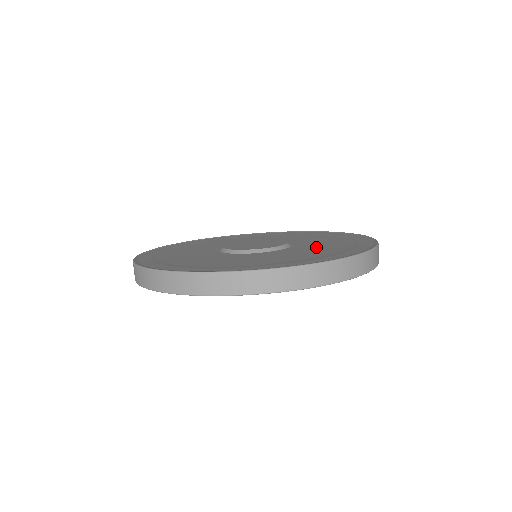
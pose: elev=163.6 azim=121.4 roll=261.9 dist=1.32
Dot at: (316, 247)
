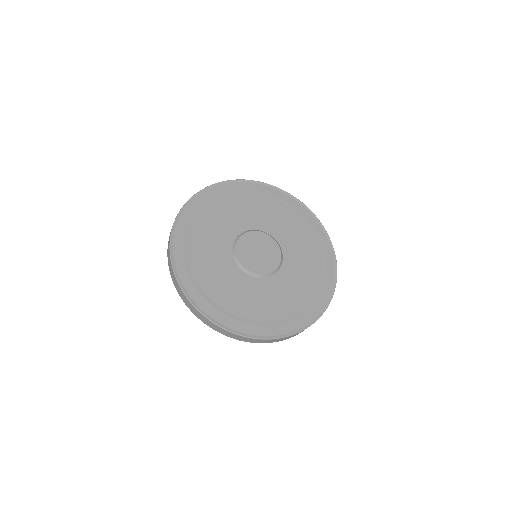
Dot at: (295, 282)
